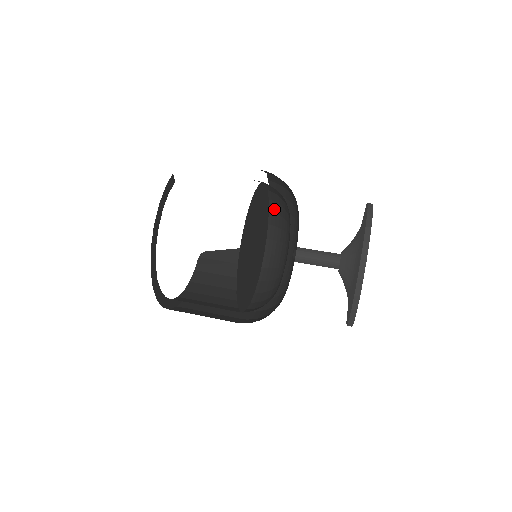
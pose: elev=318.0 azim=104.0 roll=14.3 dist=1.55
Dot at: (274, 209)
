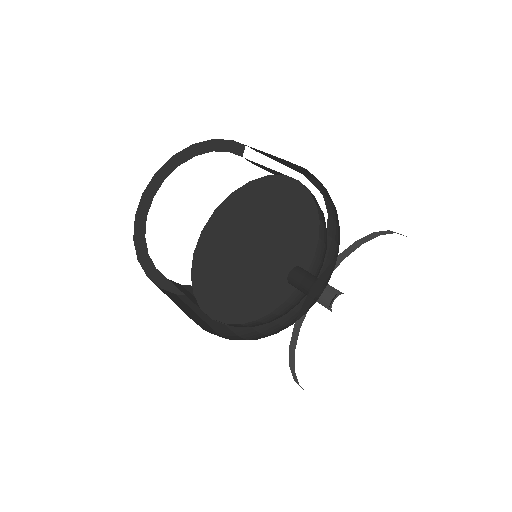
Dot at: (314, 269)
